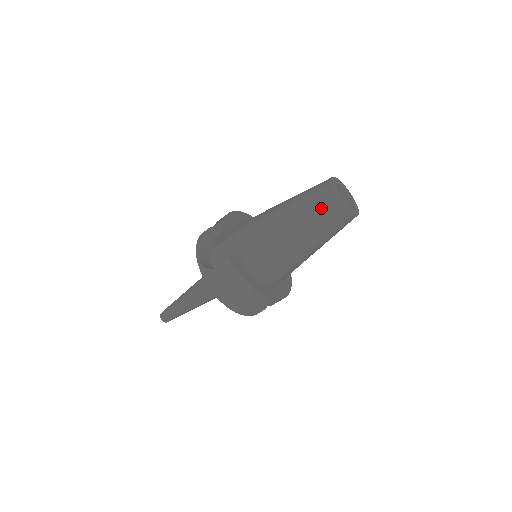
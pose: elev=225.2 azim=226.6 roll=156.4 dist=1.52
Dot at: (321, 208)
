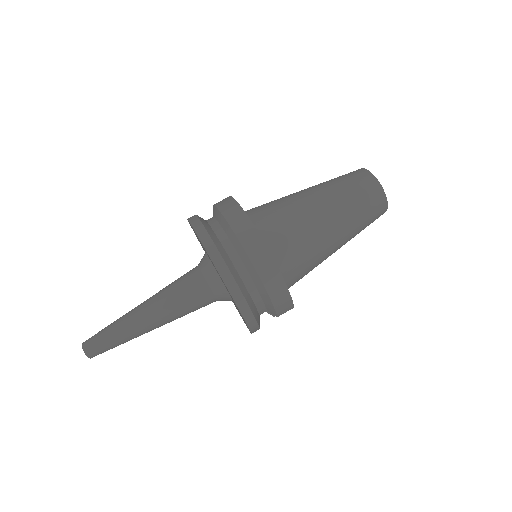
Dot at: (344, 175)
